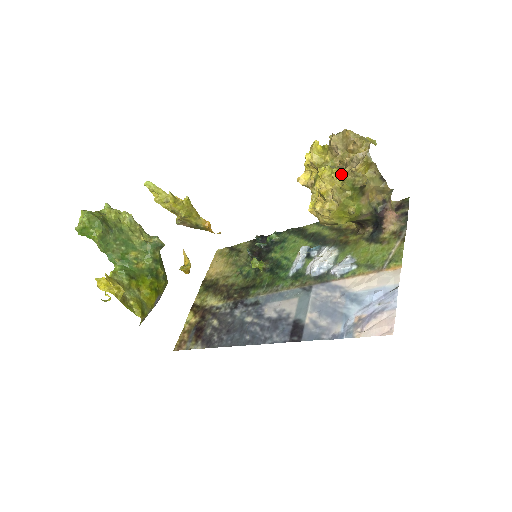
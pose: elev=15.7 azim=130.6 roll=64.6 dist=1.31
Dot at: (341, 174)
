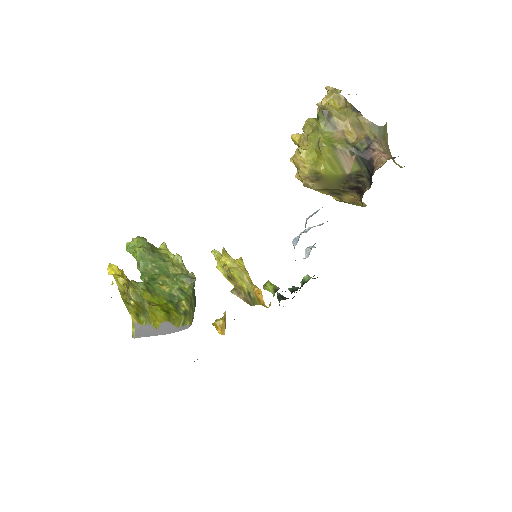
Dot at: occluded
